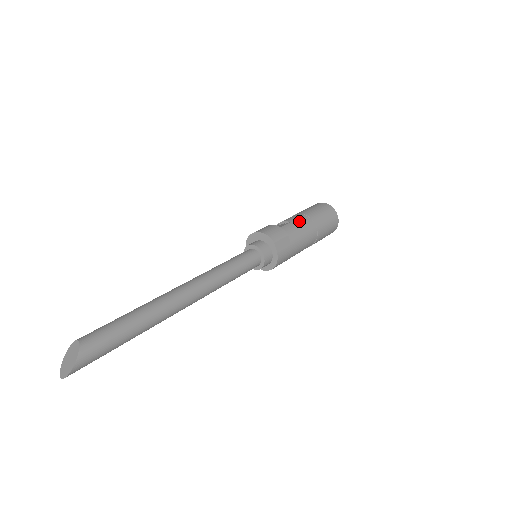
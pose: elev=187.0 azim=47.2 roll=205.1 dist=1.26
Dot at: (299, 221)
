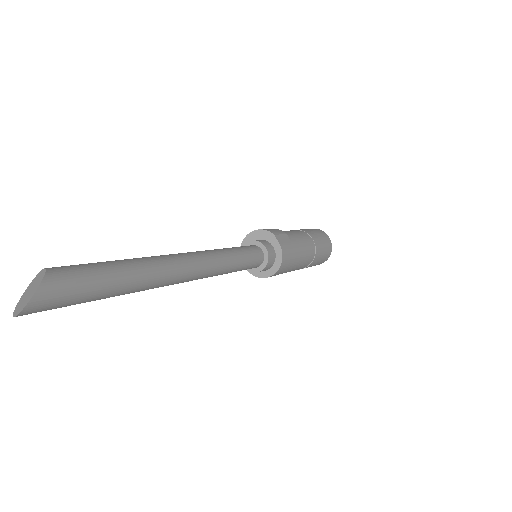
Dot at: (293, 231)
